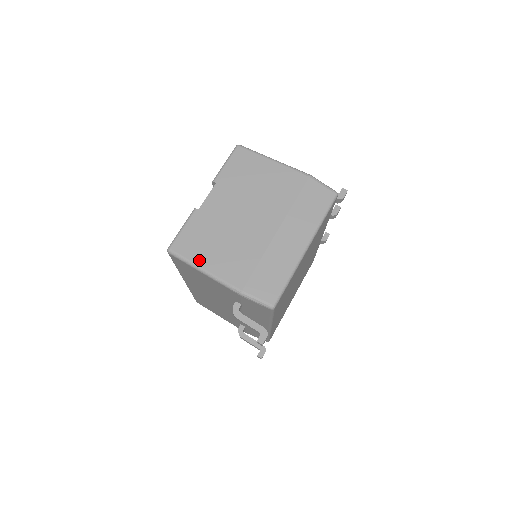
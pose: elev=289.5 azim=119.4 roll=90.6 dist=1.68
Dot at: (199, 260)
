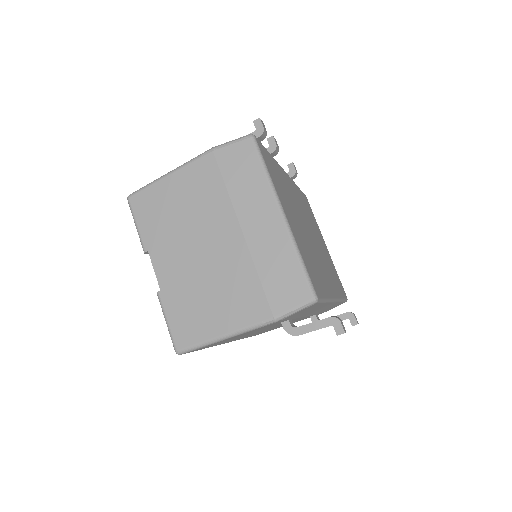
Dot at: (210, 333)
